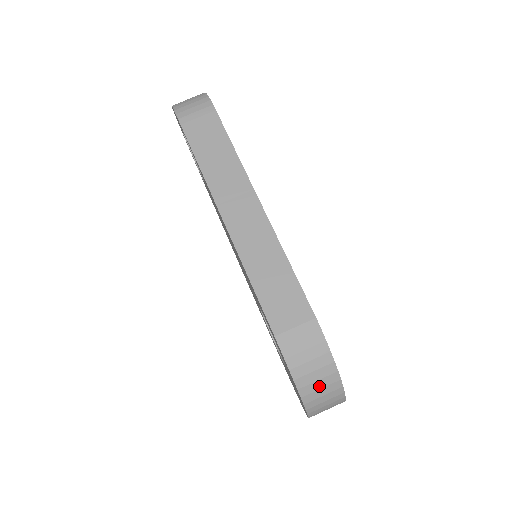
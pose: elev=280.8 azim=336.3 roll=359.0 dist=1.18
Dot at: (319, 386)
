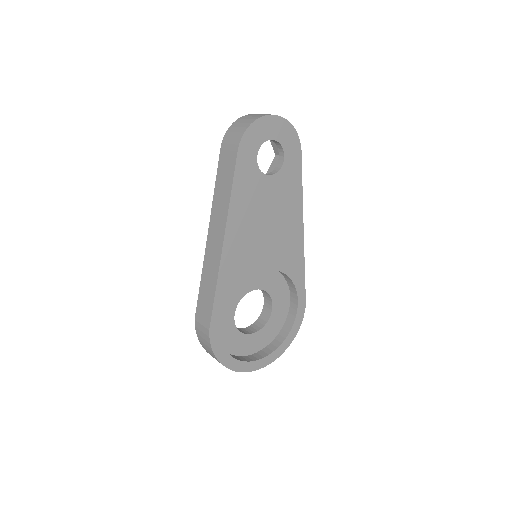
Dot at: (213, 357)
